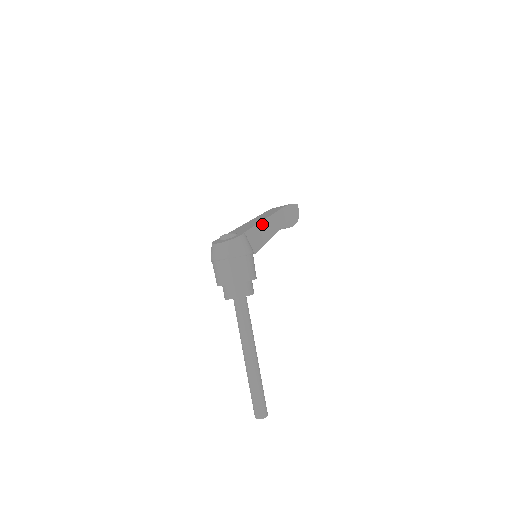
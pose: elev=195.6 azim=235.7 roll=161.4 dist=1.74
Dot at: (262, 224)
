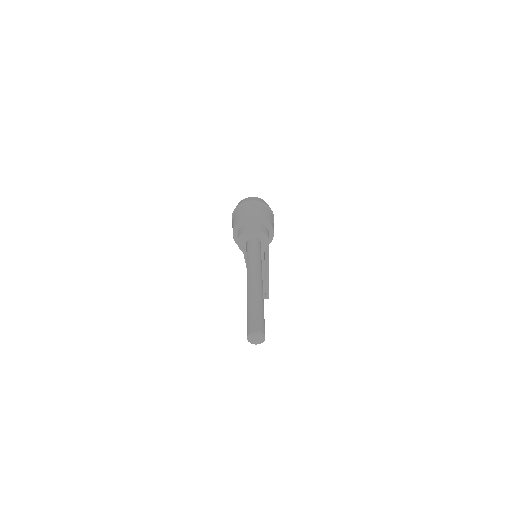
Dot at: occluded
